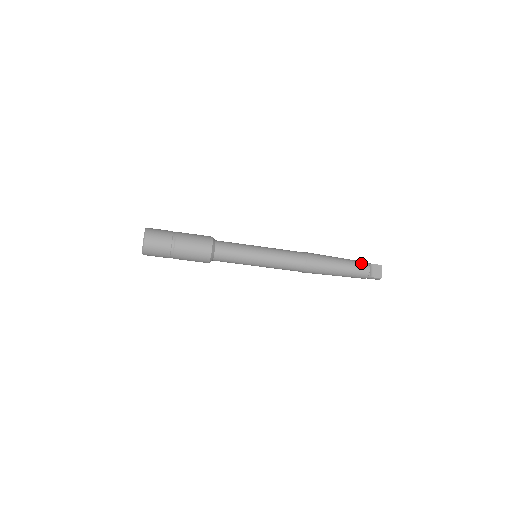
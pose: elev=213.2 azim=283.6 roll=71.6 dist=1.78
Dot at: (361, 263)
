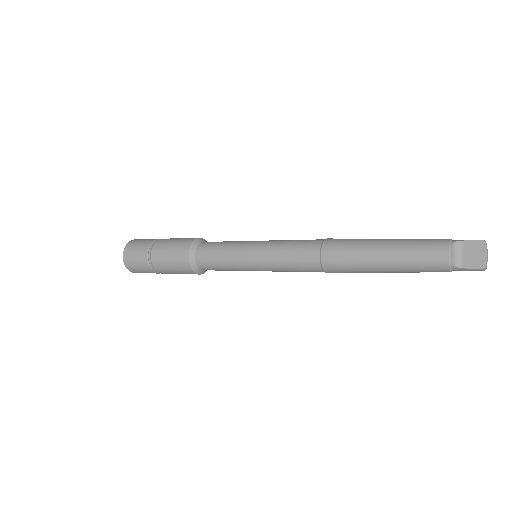
Dot at: (430, 243)
